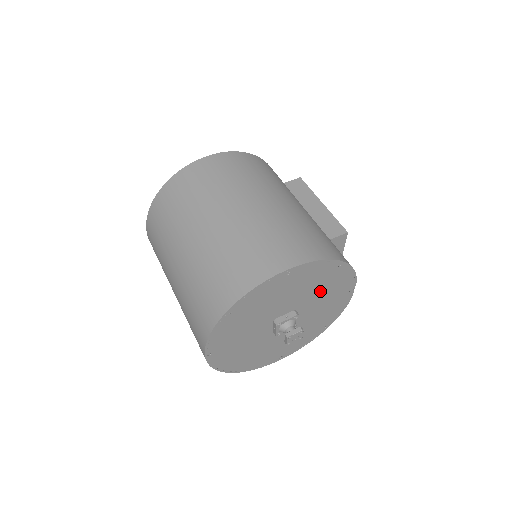
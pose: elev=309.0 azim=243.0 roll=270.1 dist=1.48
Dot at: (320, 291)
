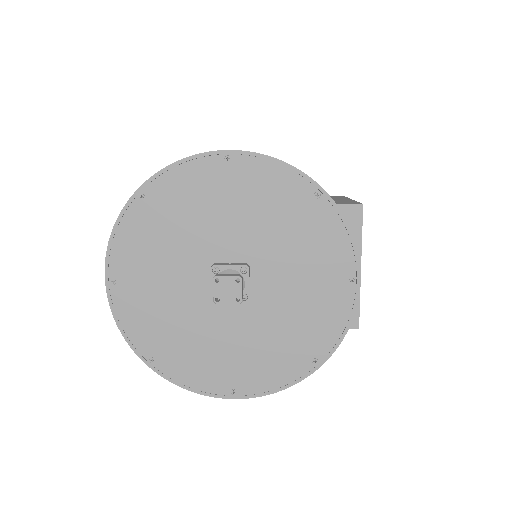
Dot at: (289, 242)
